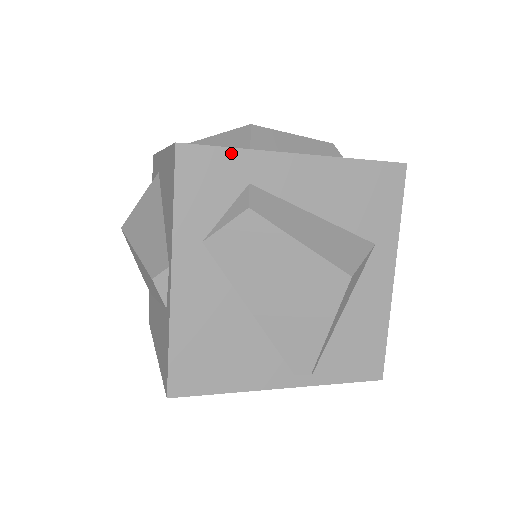
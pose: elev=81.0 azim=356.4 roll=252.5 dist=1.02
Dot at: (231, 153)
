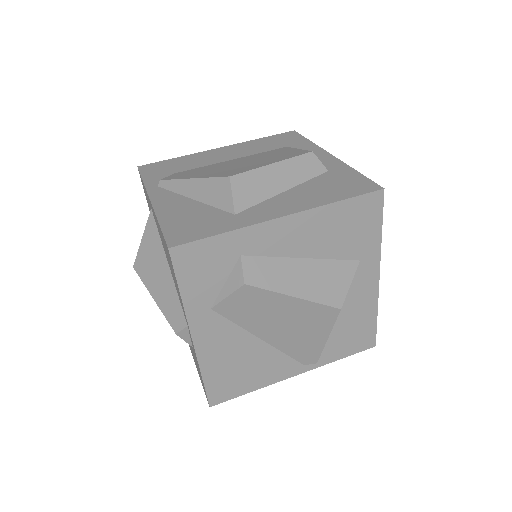
Dot at: (219, 239)
